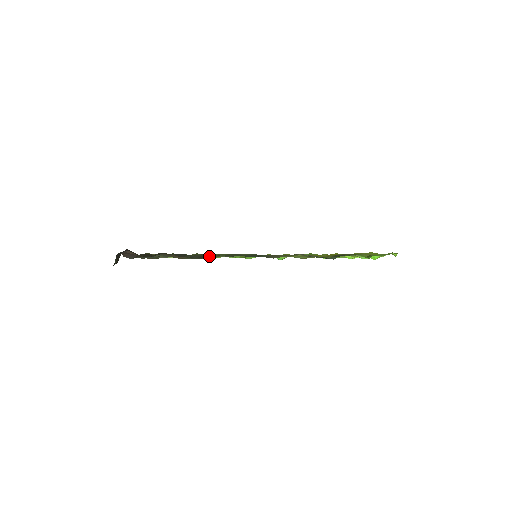
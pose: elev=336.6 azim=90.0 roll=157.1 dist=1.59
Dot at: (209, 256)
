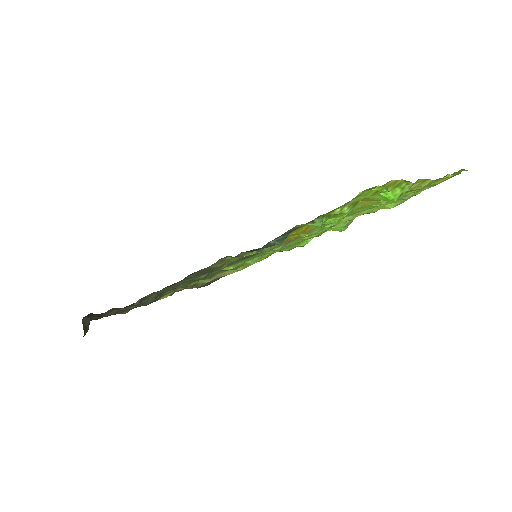
Dot at: occluded
